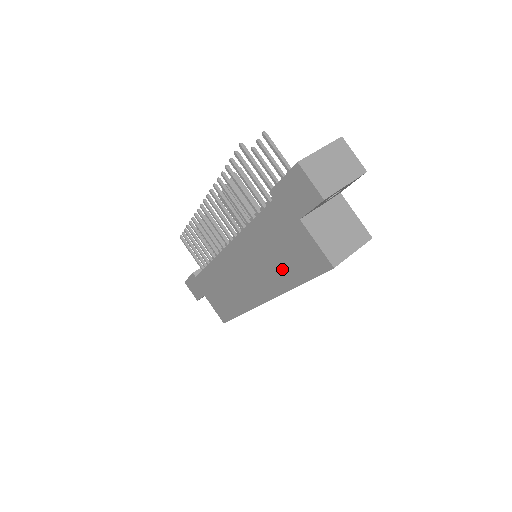
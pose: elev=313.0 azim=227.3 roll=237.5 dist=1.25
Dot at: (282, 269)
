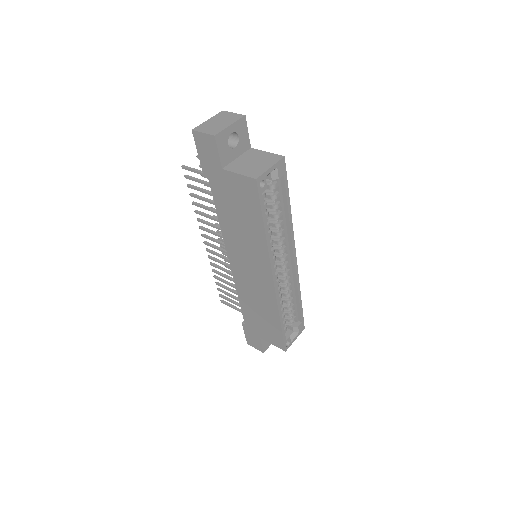
Dot at: (250, 227)
